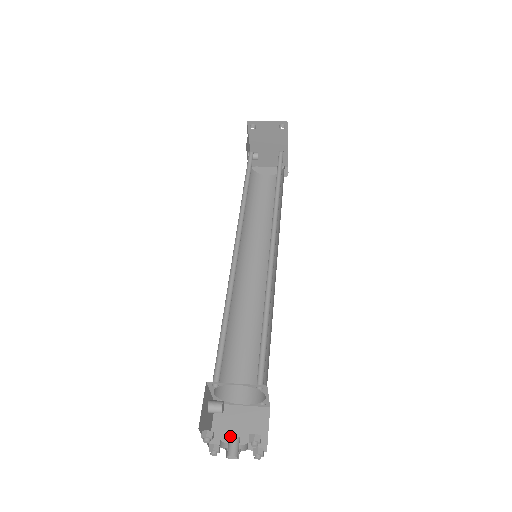
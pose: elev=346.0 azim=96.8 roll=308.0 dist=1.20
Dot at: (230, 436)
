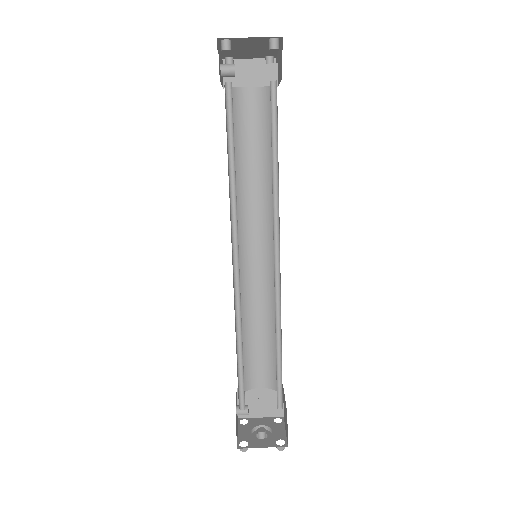
Dot at: (258, 432)
